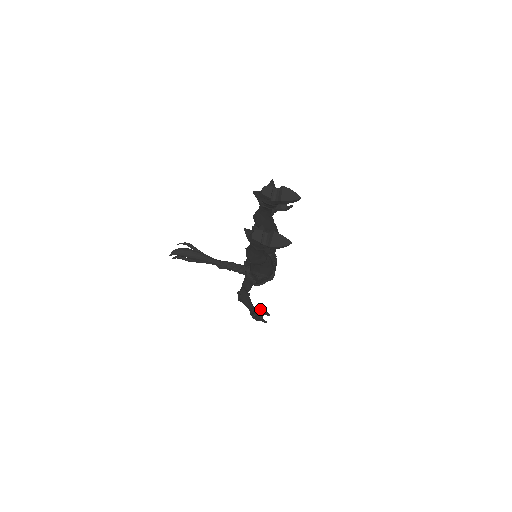
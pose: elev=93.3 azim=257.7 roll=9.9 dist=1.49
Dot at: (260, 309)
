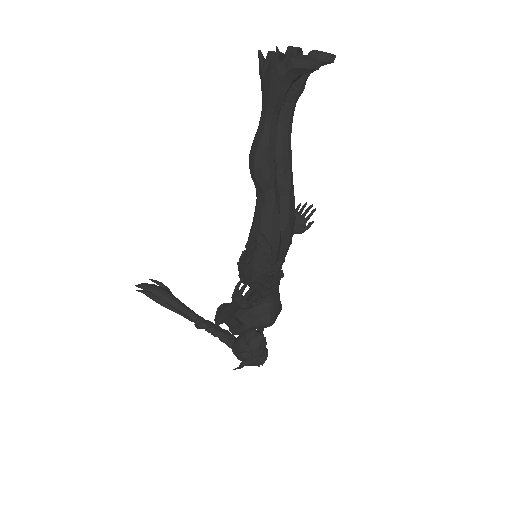
Dot at: occluded
